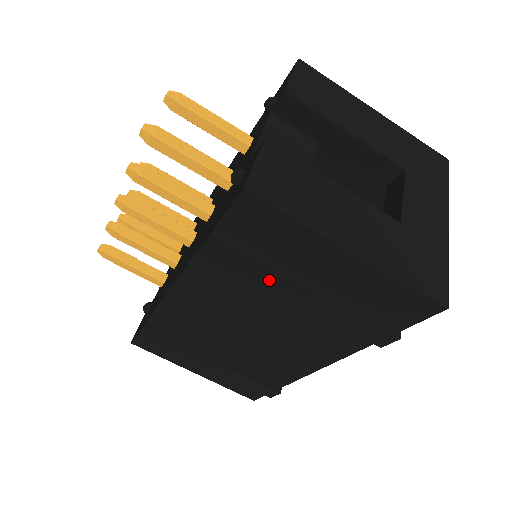
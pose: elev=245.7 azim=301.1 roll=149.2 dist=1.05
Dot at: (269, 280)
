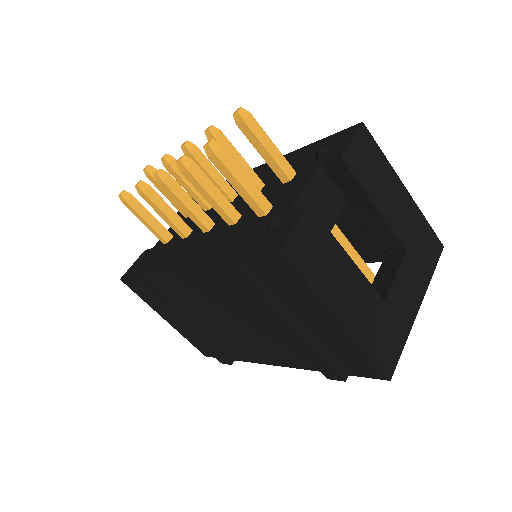
Dot at: (266, 308)
